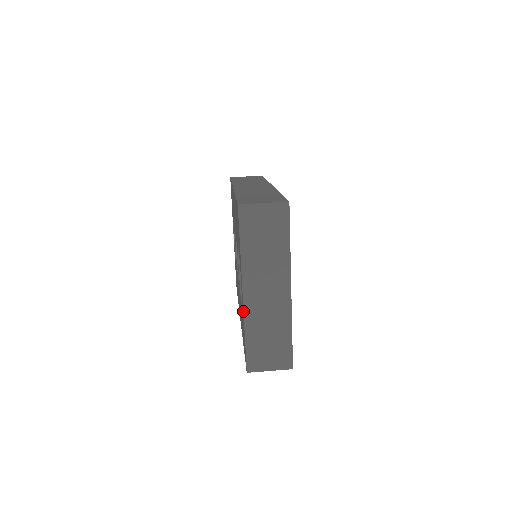
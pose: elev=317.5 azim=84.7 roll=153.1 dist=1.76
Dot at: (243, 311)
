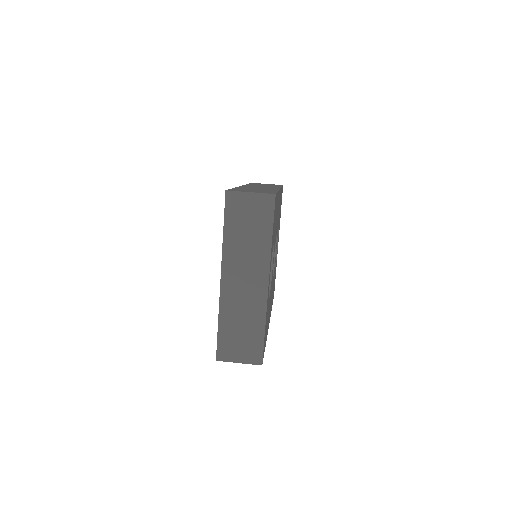
Dot at: (219, 297)
